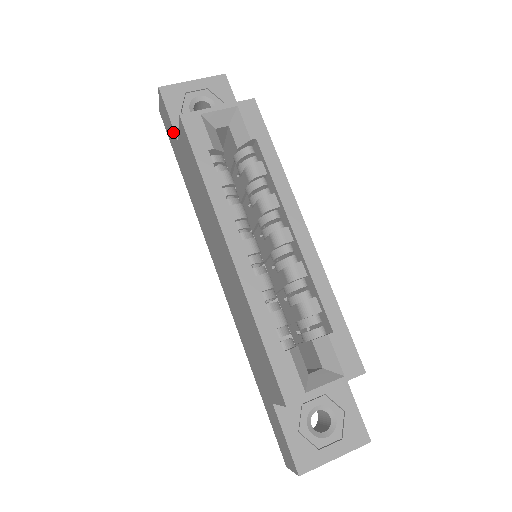
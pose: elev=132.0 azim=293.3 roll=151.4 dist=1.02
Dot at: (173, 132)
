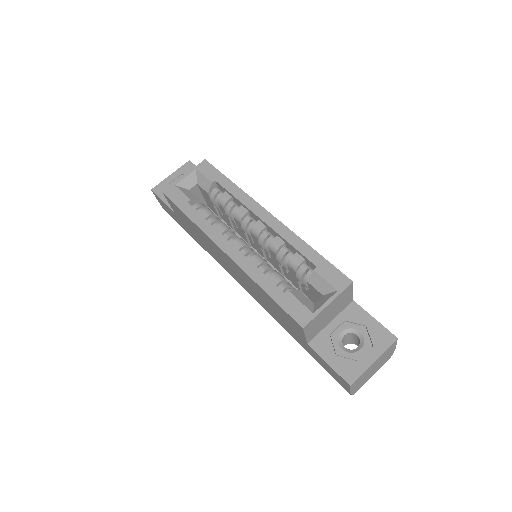
Dot at: (170, 210)
